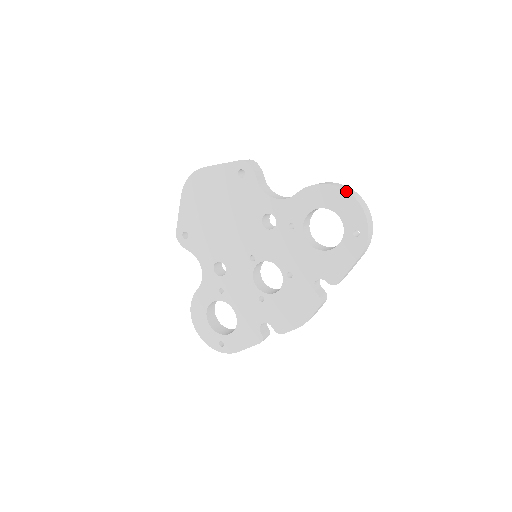
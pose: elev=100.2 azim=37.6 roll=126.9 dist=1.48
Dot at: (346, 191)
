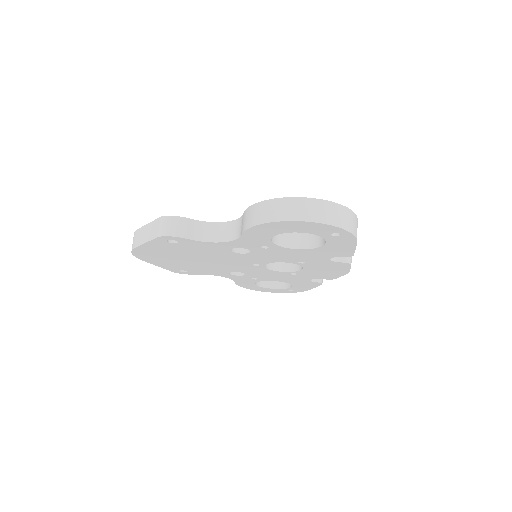
Dot at: (290, 221)
